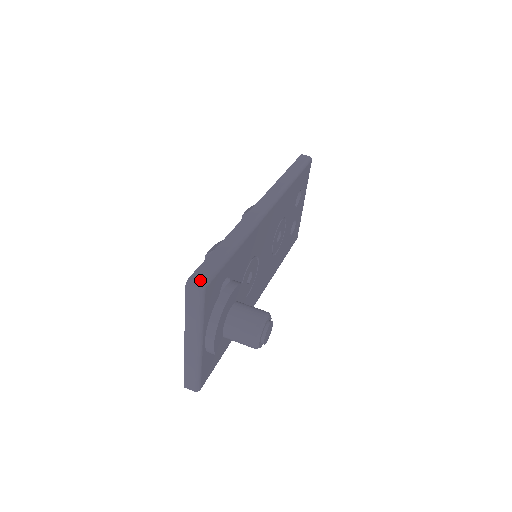
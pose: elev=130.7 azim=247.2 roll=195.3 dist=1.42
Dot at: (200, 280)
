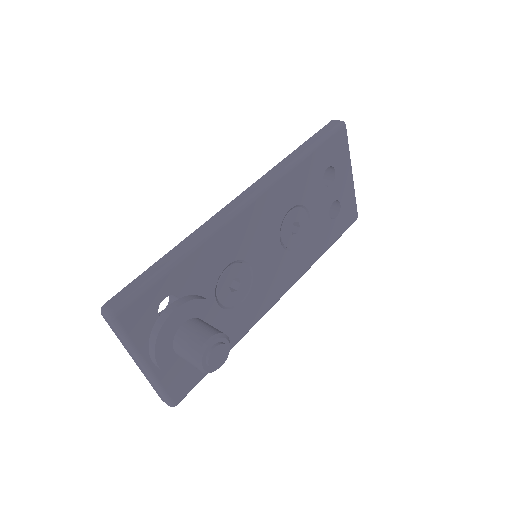
Dot at: (111, 307)
